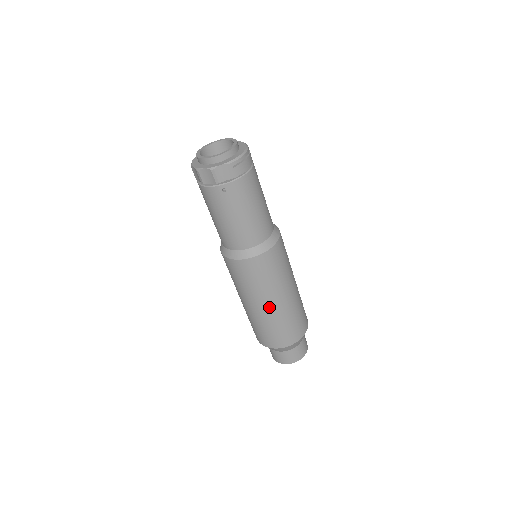
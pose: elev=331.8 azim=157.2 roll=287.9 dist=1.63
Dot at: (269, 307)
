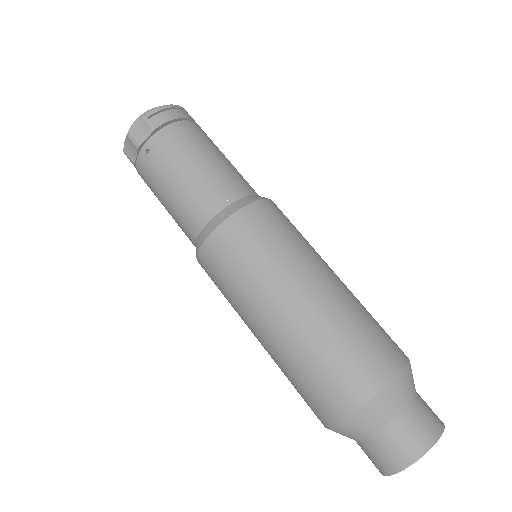
Dot at: (280, 318)
